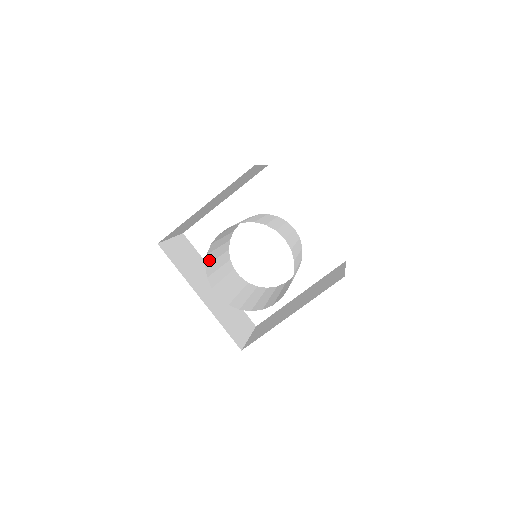
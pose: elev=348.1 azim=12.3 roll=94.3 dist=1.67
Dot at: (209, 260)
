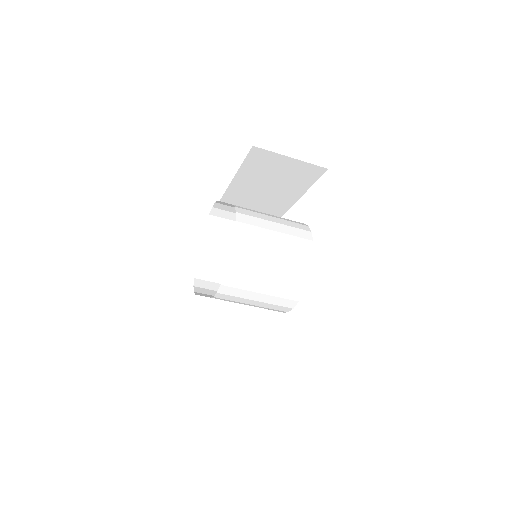
Dot at: (215, 234)
